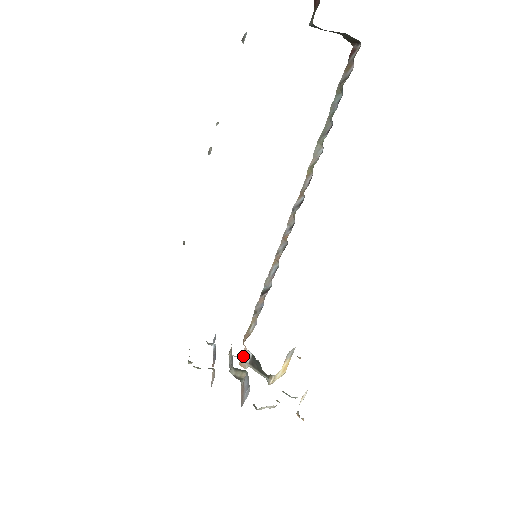
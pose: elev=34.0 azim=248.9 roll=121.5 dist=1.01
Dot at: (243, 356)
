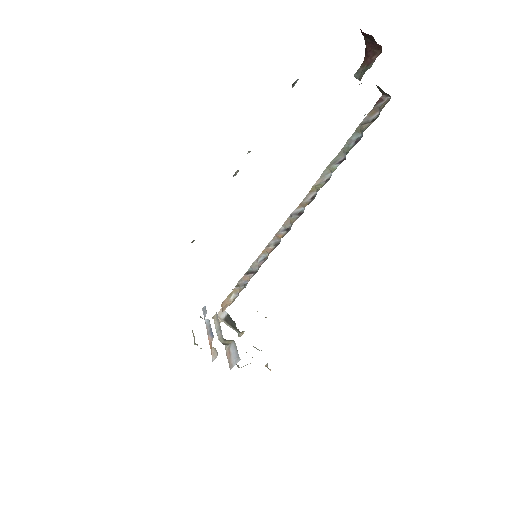
Dot at: (219, 314)
